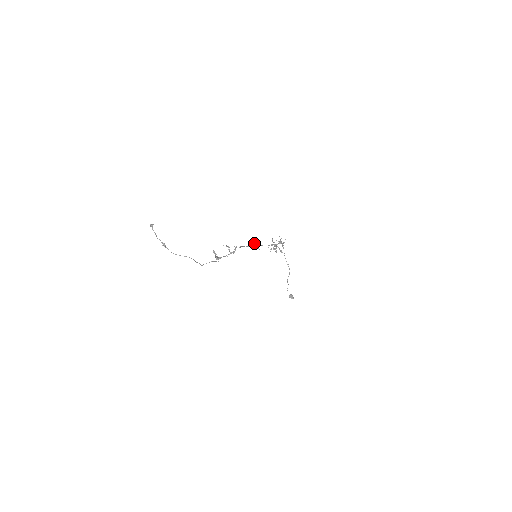
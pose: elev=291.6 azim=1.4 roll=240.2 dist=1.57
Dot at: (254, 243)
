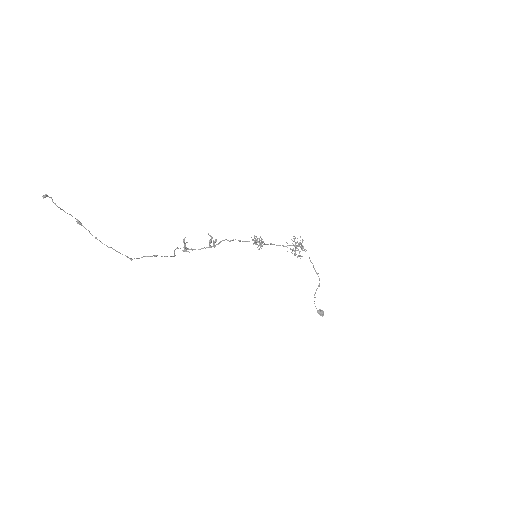
Dot at: (253, 239)
